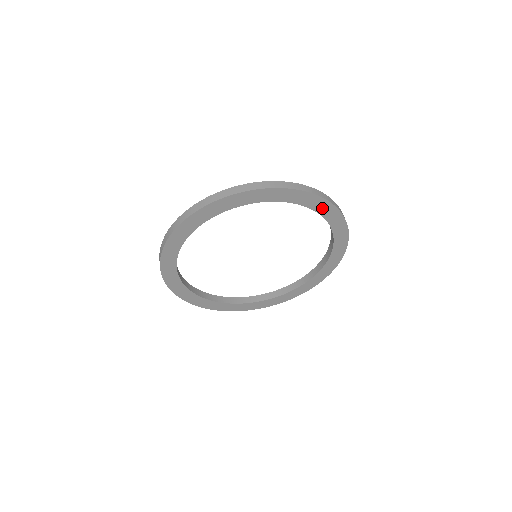
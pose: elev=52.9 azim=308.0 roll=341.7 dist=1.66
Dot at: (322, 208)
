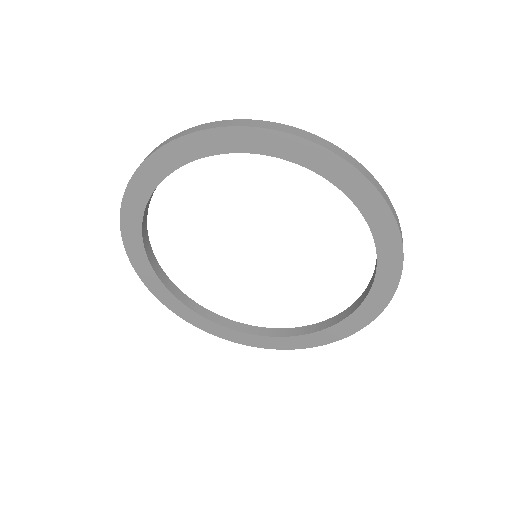
Dot at: (381, 227)
